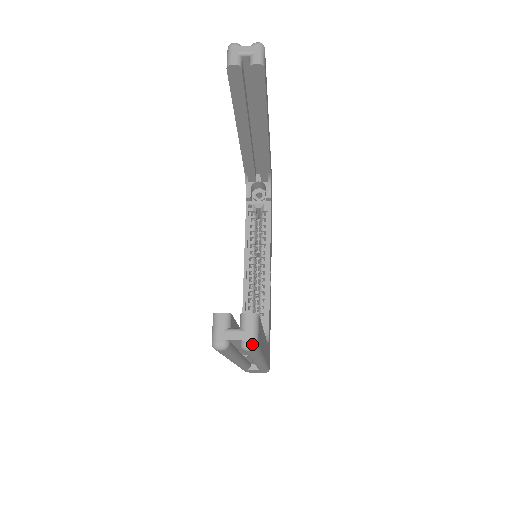
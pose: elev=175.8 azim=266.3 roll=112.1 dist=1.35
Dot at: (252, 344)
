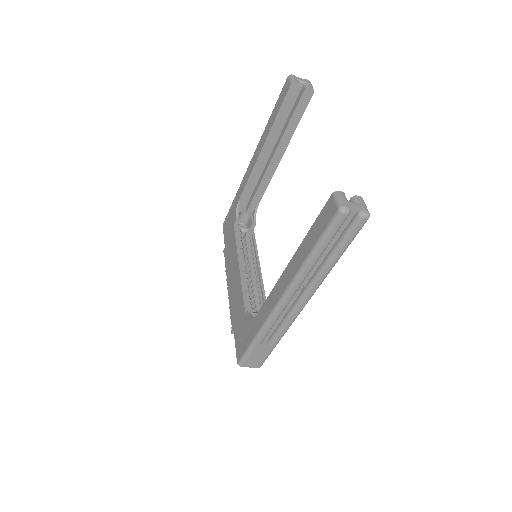
Dot at: (368, 212)
